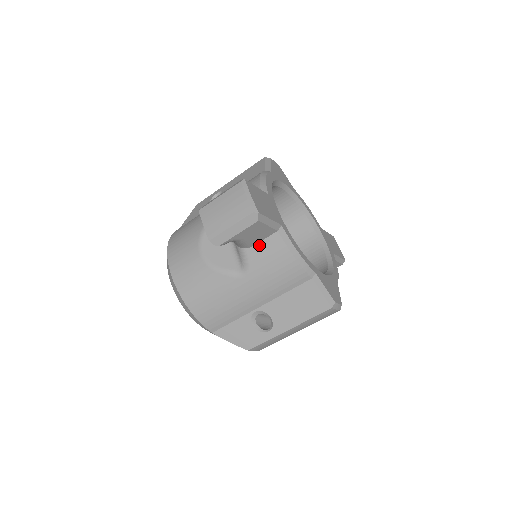
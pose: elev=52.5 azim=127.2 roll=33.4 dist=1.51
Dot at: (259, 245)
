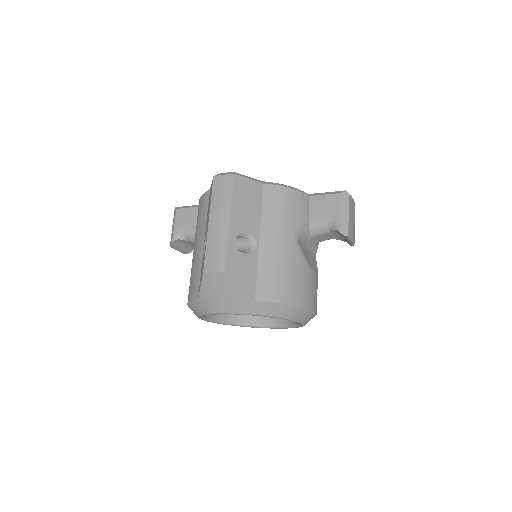
Dot at: occluded
